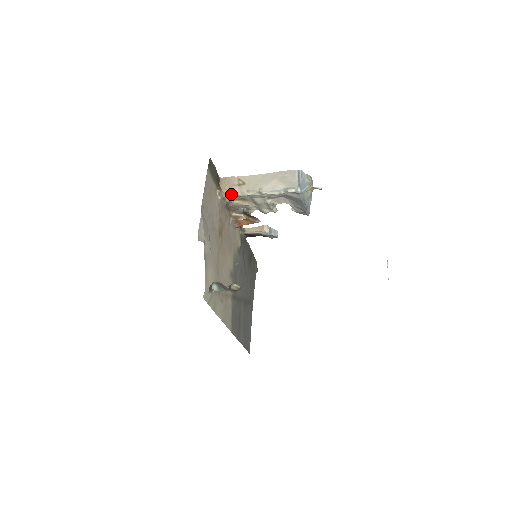
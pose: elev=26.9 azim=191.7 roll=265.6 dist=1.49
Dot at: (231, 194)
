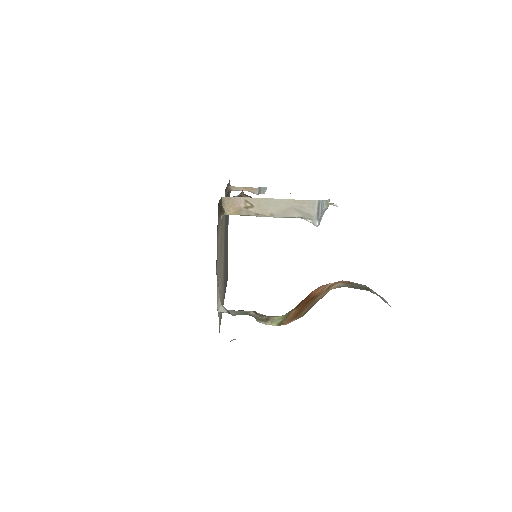
Dot at: occluded
